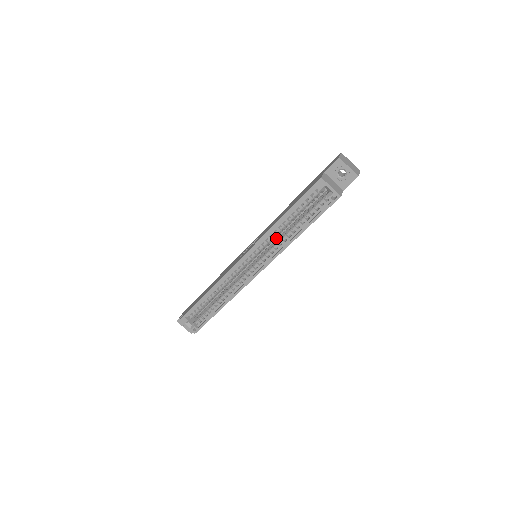
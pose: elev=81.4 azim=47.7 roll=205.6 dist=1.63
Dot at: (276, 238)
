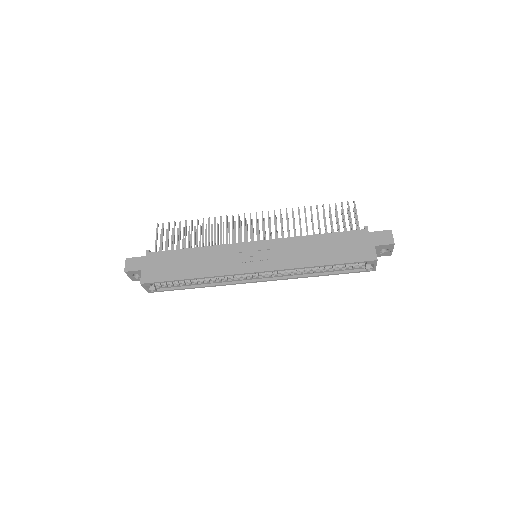
Dot at: occluded
